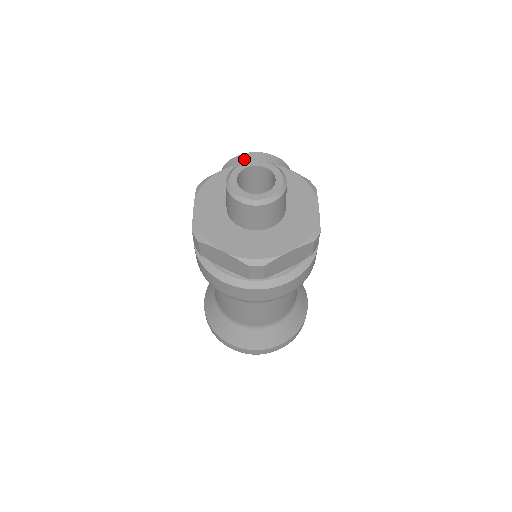
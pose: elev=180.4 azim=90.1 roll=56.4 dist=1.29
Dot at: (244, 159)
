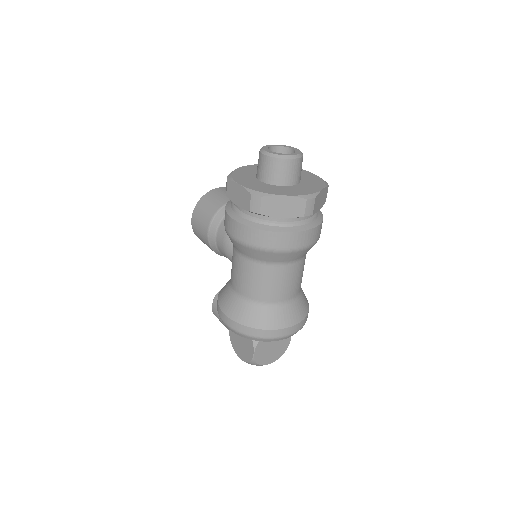
Dot at: (215, 192)
